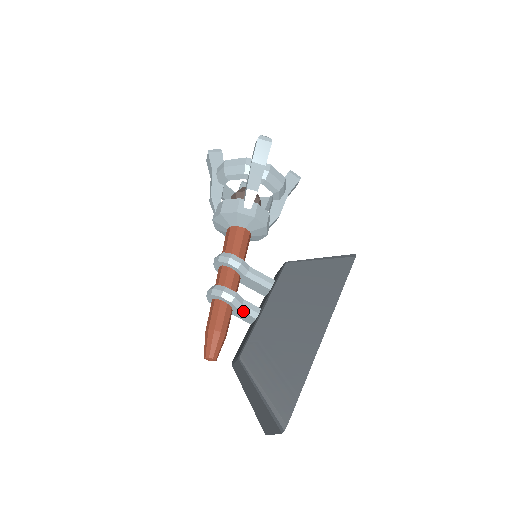
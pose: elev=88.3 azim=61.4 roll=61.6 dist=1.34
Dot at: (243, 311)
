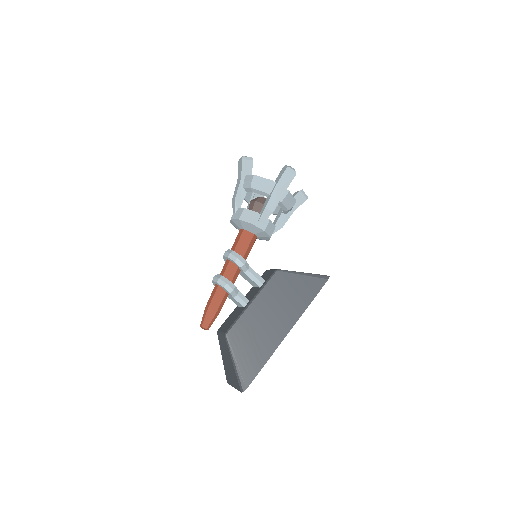
Dot at: (236, 300)
